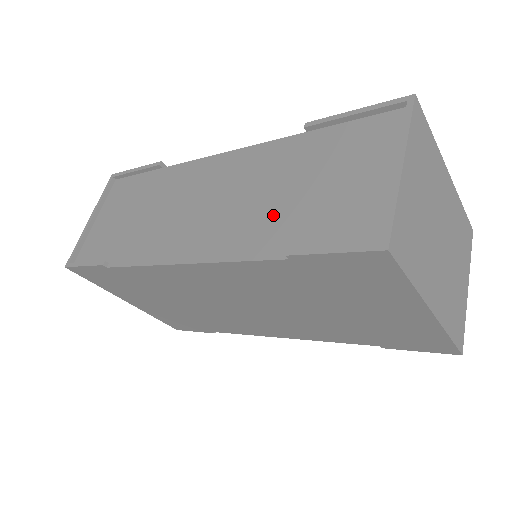
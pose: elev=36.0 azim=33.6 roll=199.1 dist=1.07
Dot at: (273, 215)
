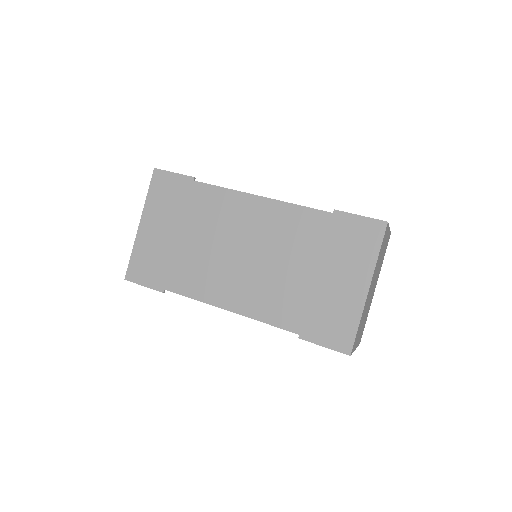
Dot at: occluded
